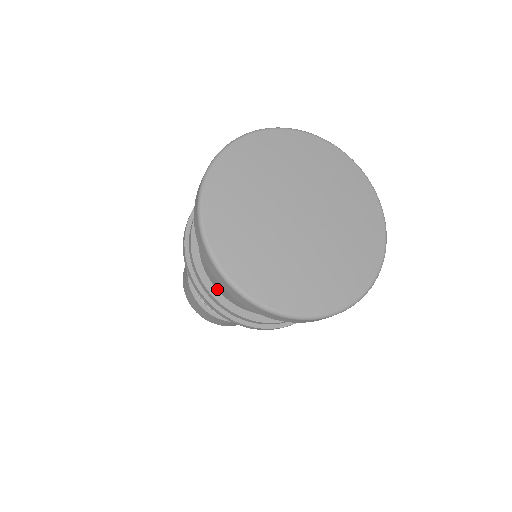
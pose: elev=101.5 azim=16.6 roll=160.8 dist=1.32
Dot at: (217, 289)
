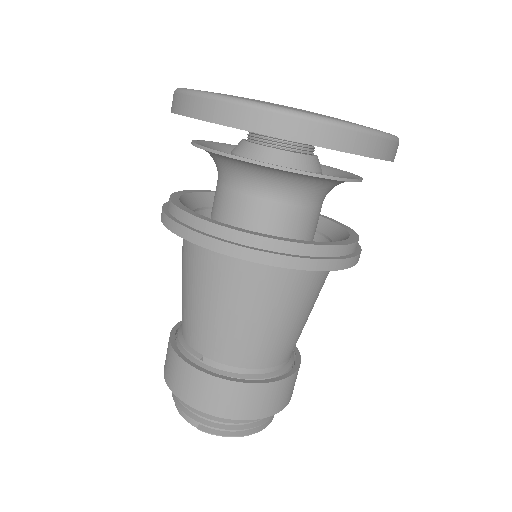
Dot at: (257, 233)
